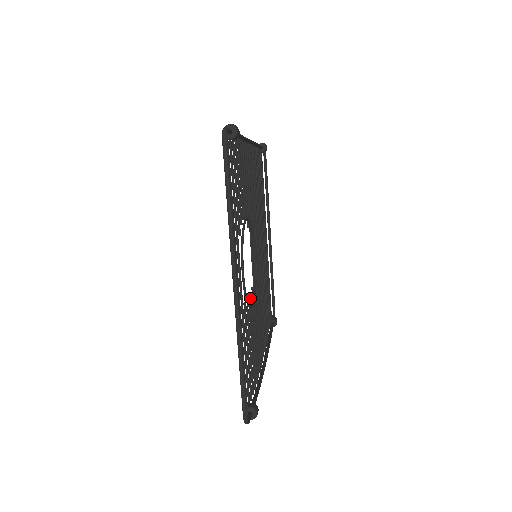
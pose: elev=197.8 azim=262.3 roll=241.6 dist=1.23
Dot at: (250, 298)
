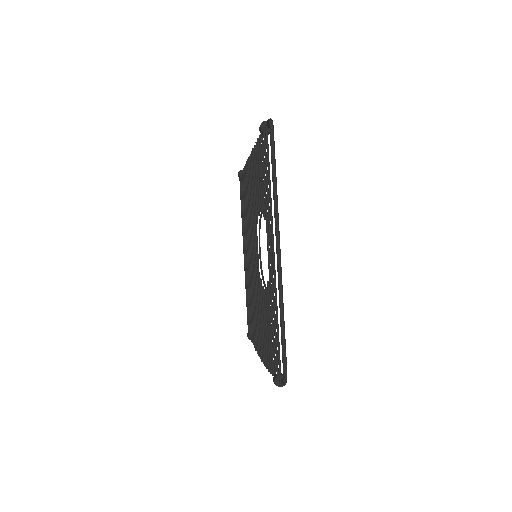
Dot at: (262, 286)
